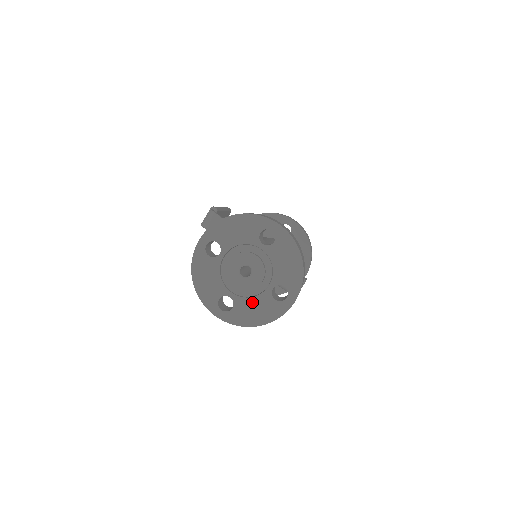
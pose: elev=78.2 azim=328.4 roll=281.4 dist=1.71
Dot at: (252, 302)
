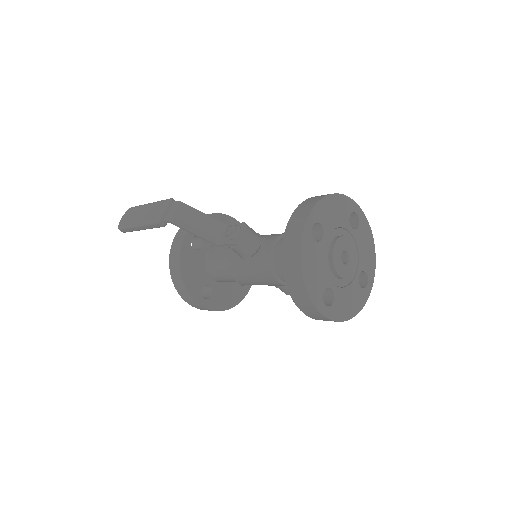
Dot at: (347, 292)
